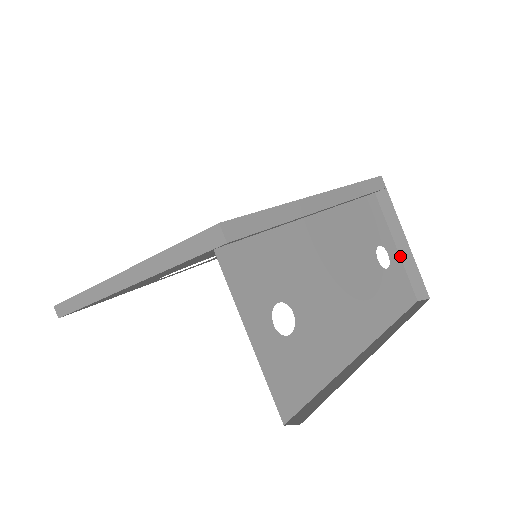
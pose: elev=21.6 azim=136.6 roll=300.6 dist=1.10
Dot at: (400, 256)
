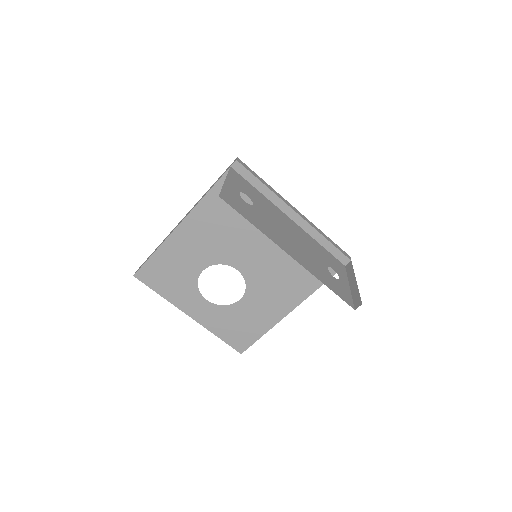
Dot at: (350, 290)
